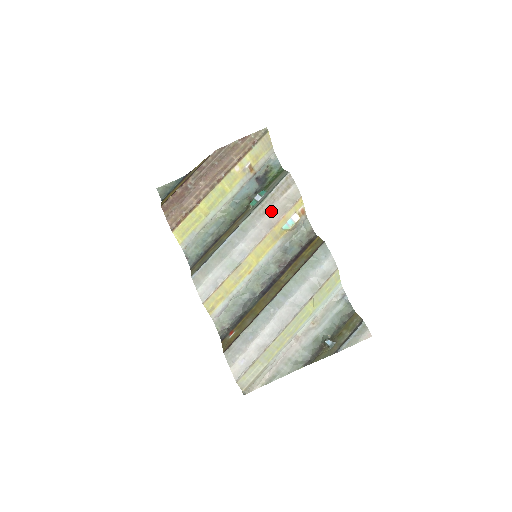
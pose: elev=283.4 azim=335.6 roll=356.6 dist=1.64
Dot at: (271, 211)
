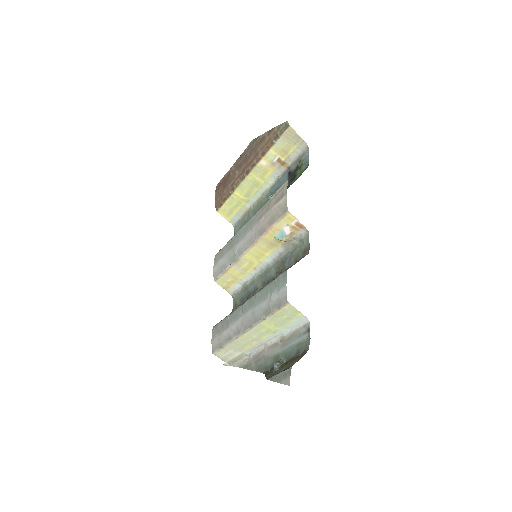
Dot at: (264, 218)
